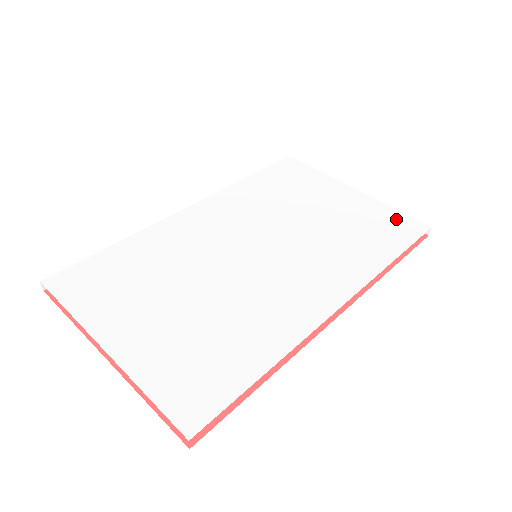
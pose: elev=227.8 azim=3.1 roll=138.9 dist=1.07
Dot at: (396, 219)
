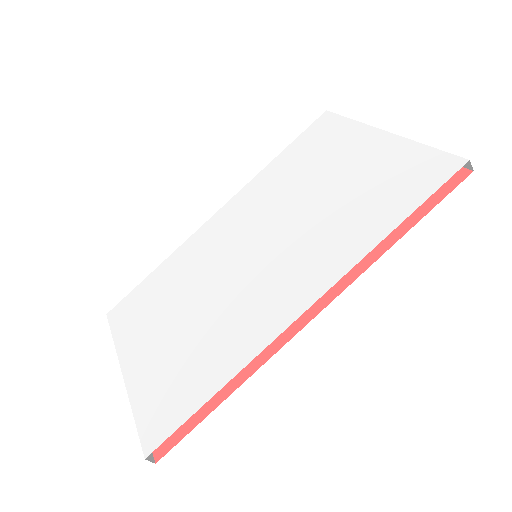
Dot at: (420, 163)
